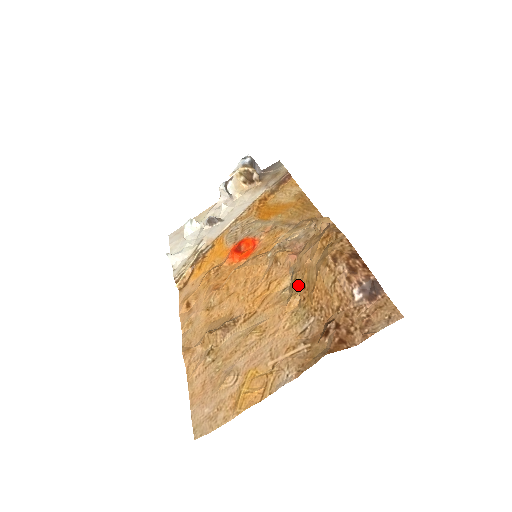
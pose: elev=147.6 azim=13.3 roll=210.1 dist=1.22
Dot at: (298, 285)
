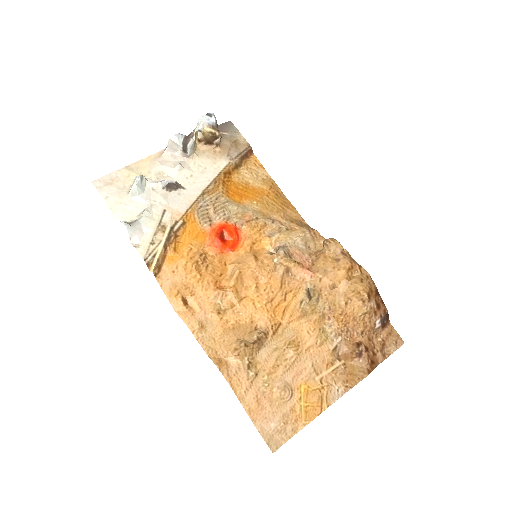
Dot at: (322, 305)
